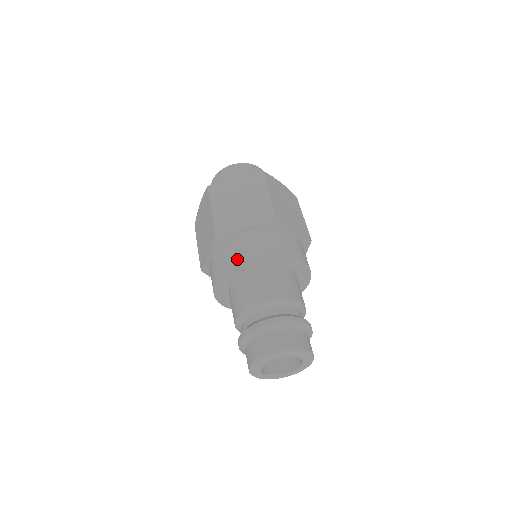
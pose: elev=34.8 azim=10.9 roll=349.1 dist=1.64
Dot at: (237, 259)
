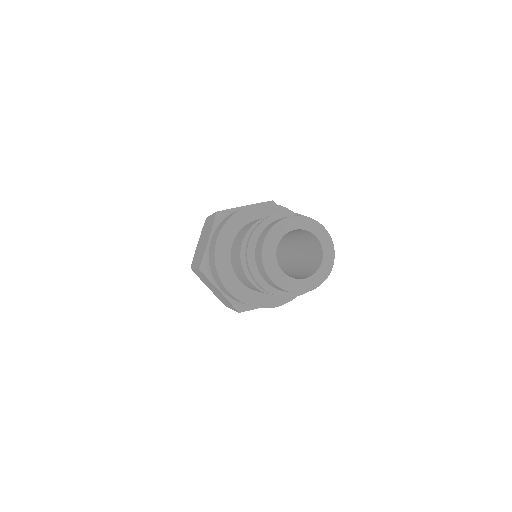
Dot at: (213, 256)
